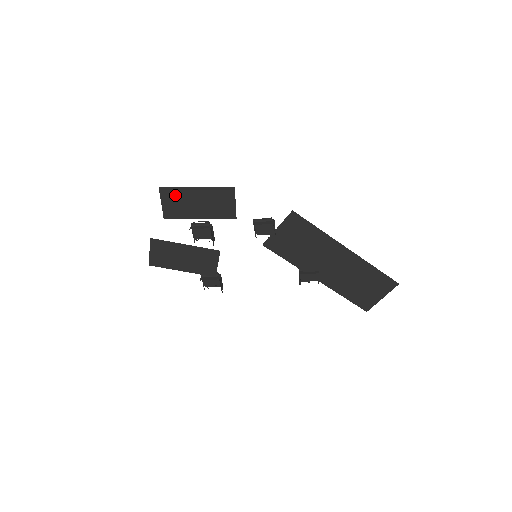
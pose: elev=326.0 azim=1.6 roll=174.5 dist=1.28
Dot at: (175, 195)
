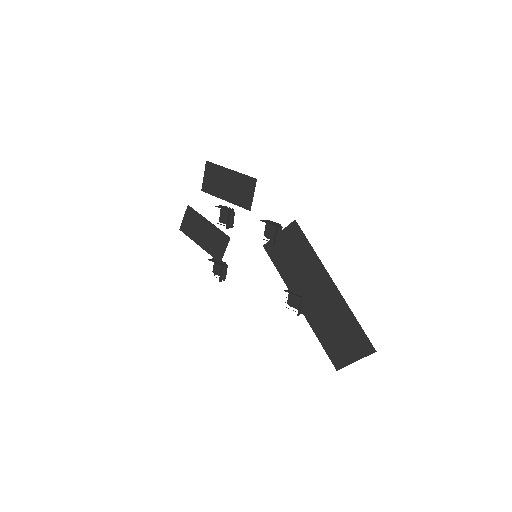
Dot at: (215, 172)
